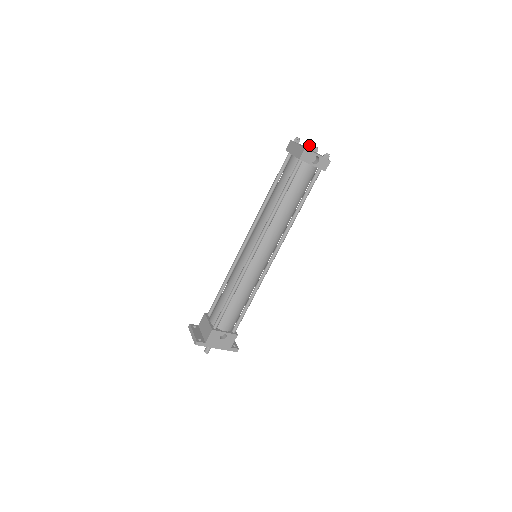
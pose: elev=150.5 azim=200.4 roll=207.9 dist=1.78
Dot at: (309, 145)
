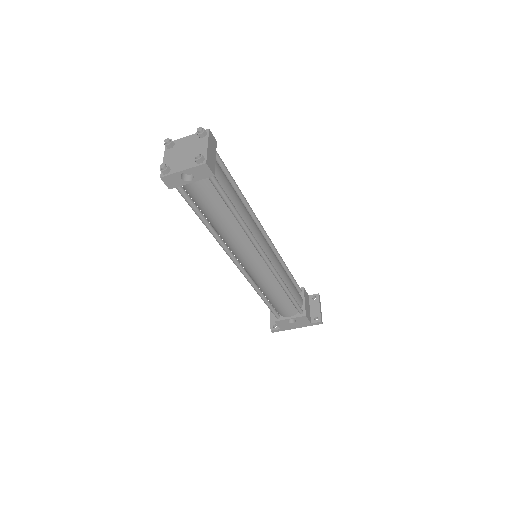
Dot at: (162, 169)
